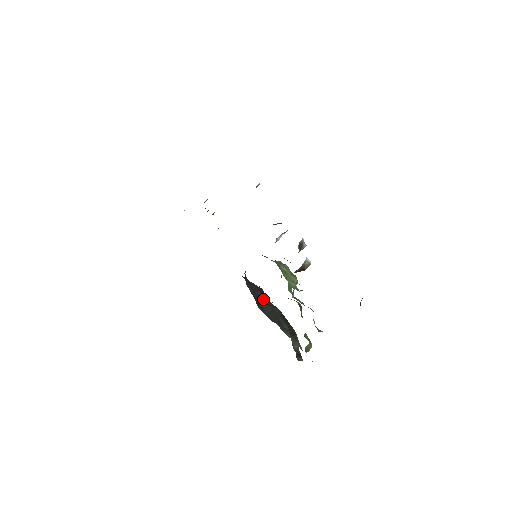
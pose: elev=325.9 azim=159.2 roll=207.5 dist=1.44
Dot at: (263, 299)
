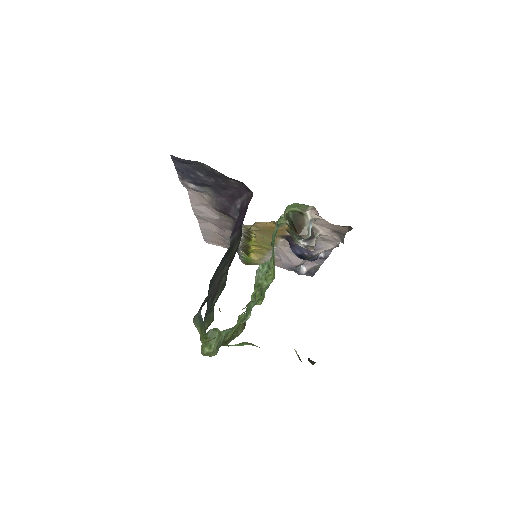
Dot at: (232, 245)
